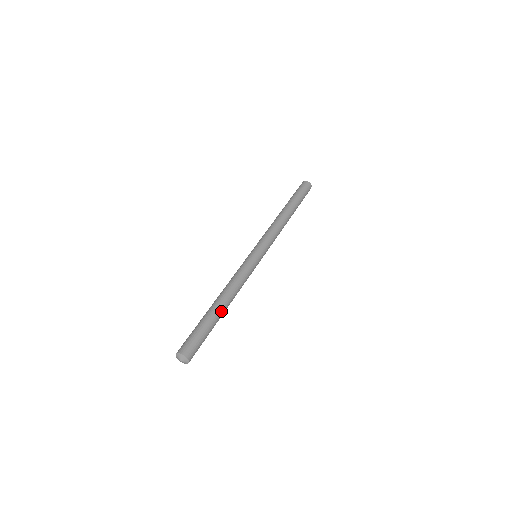
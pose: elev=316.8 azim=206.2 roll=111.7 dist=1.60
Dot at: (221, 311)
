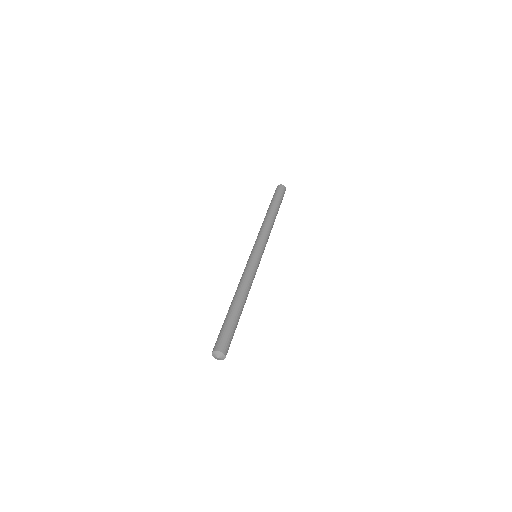
Dot at: (239, 306)
